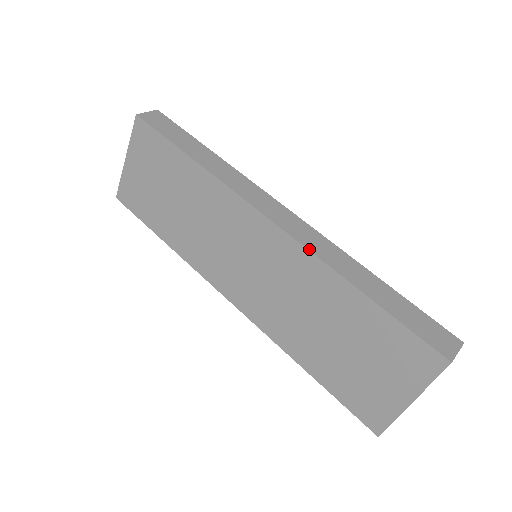
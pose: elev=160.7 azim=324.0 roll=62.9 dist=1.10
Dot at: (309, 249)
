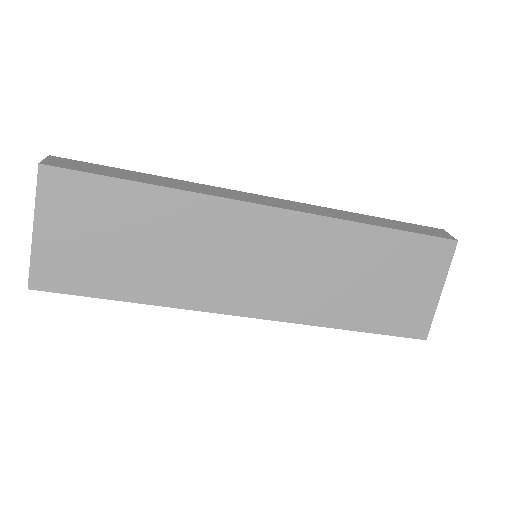
Dot at: (320, 215)
